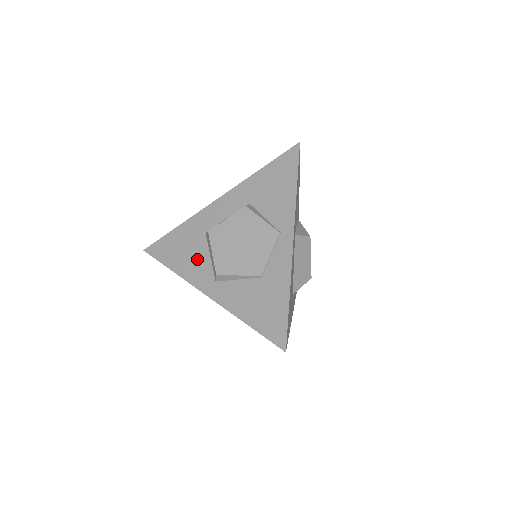
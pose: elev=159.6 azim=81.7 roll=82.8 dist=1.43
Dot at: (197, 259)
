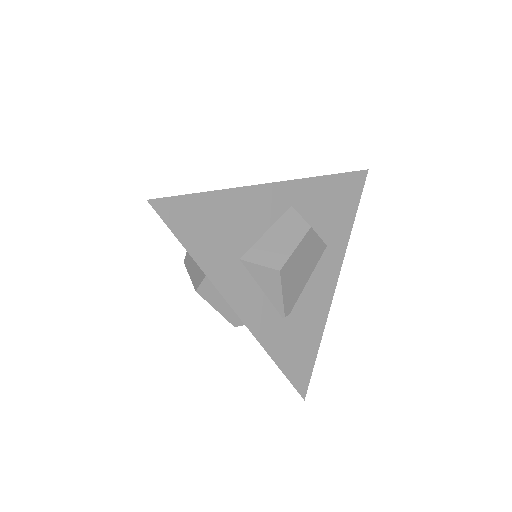
Dot at: occluded
